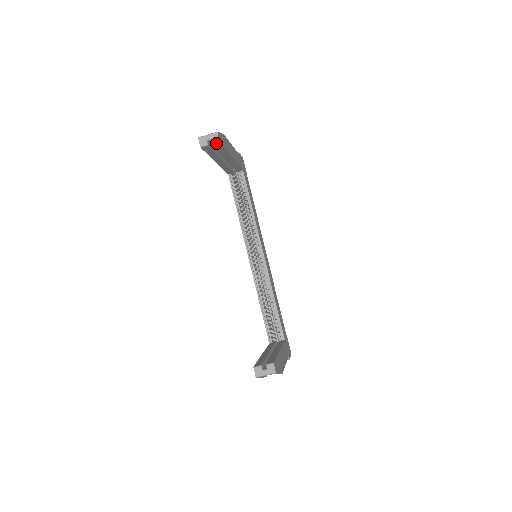
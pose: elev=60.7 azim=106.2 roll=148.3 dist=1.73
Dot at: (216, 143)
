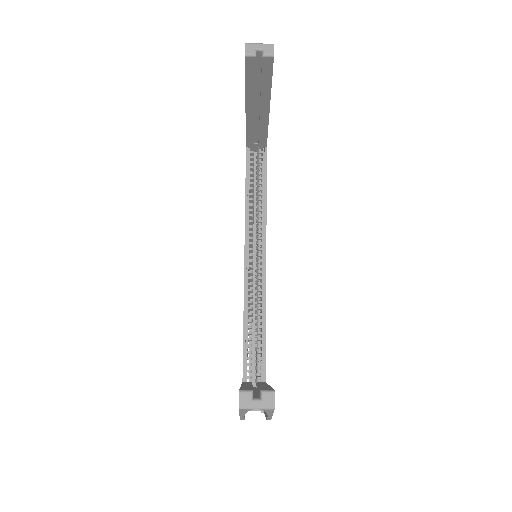
Dot at: (268, 57)
